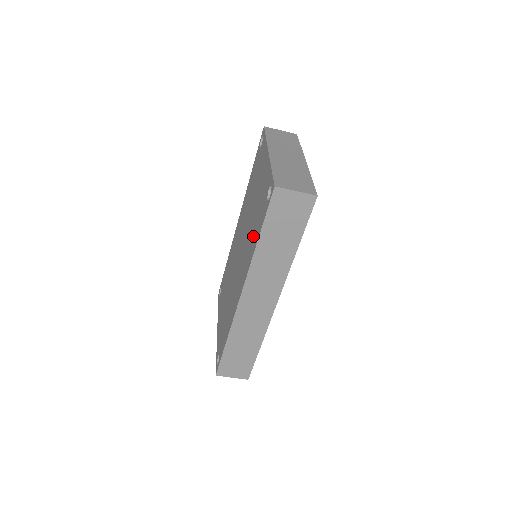
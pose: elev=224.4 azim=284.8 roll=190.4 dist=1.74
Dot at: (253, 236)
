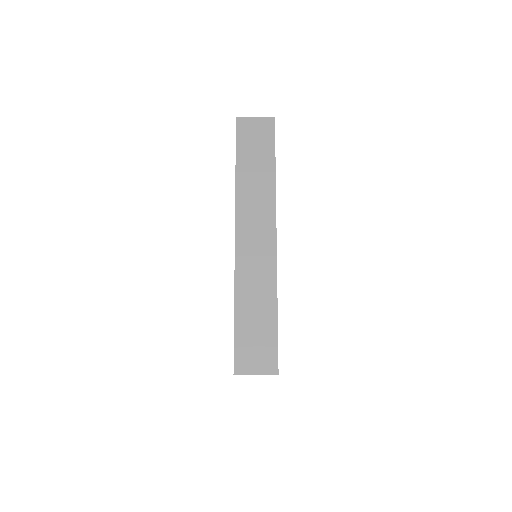
Dot at: occluded
